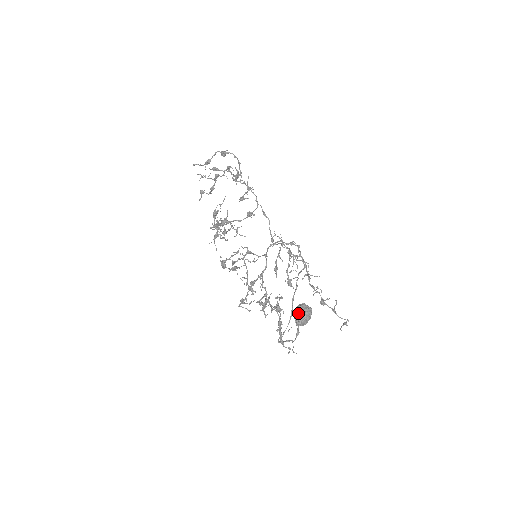
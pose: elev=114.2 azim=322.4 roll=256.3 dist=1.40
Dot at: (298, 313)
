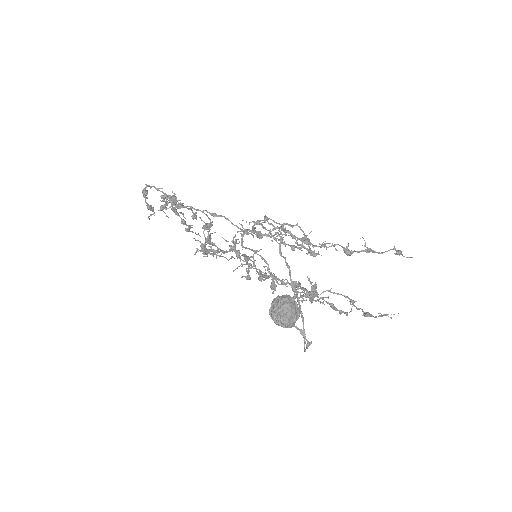
Dot at: (272, 317)
